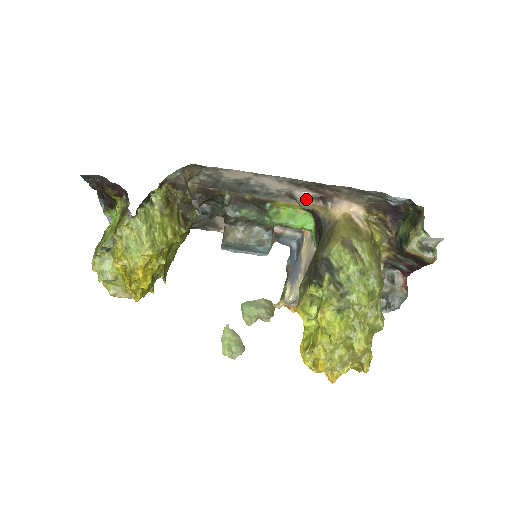
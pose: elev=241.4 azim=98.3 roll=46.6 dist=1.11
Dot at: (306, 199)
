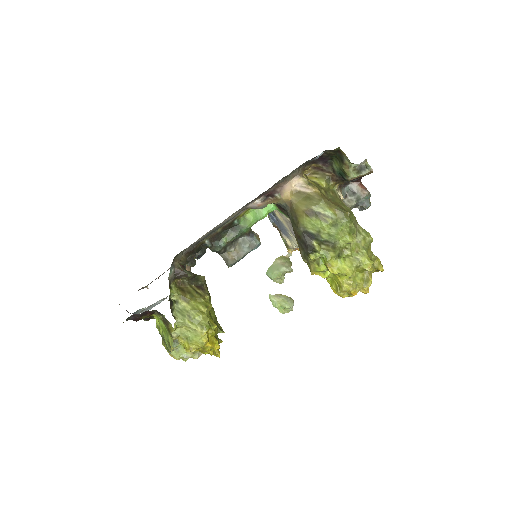
Dot at: (259, 204)
